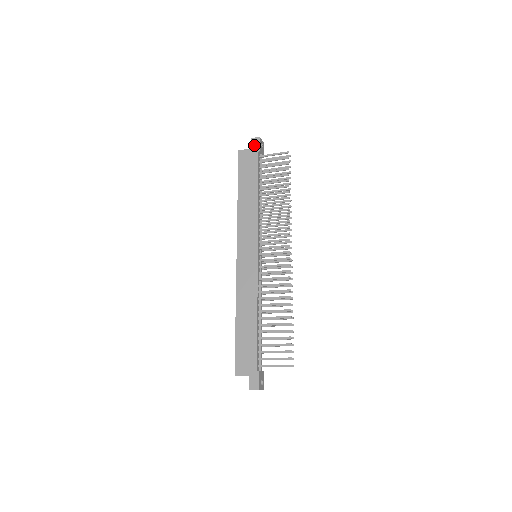
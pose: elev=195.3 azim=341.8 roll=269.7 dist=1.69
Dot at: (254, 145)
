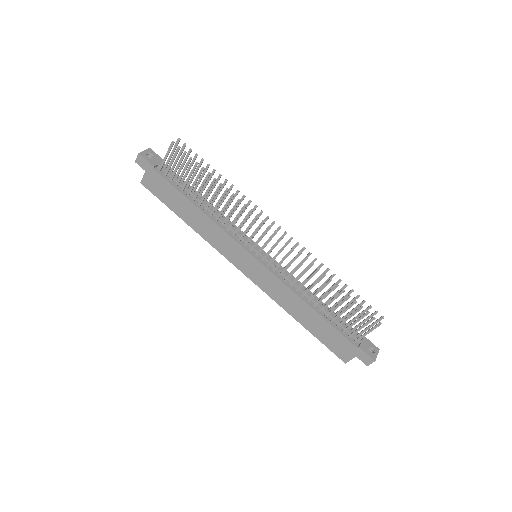
Dot at: (144, 166)
